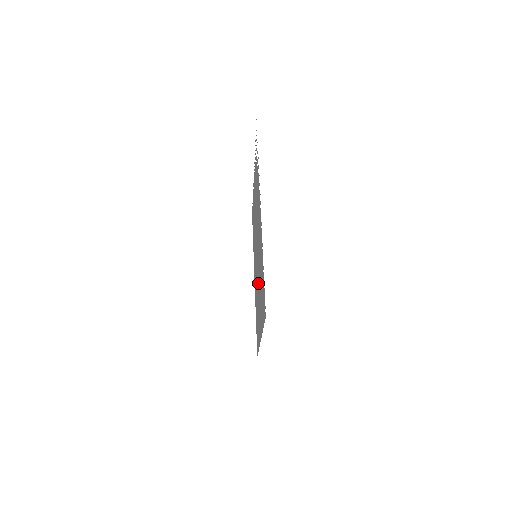
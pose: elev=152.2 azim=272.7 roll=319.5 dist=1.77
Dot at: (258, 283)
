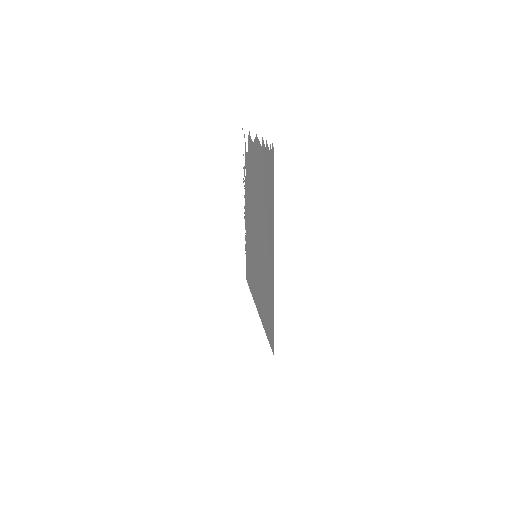
Dot at: (262, 239)
